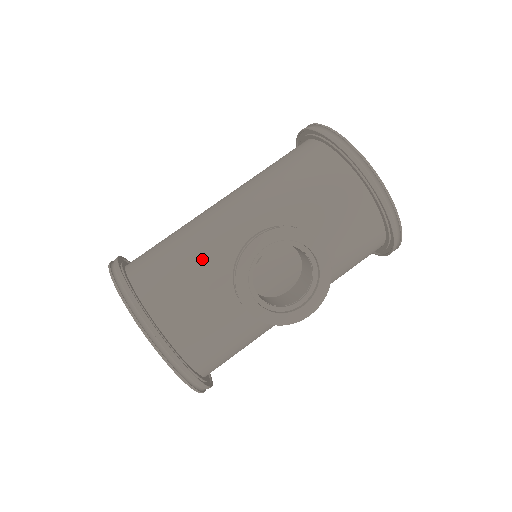
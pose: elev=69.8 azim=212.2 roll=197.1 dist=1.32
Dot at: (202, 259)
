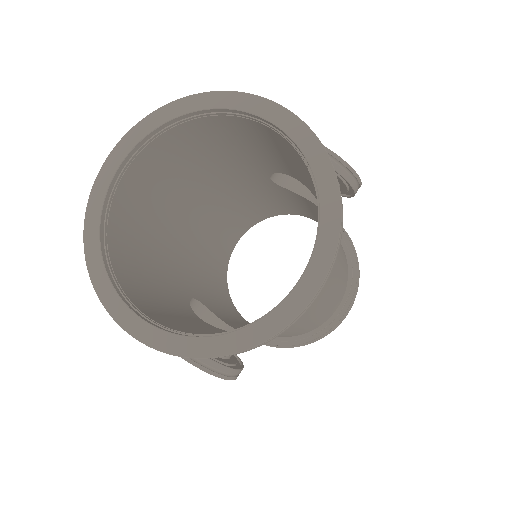
Dot at: (233, 158)
